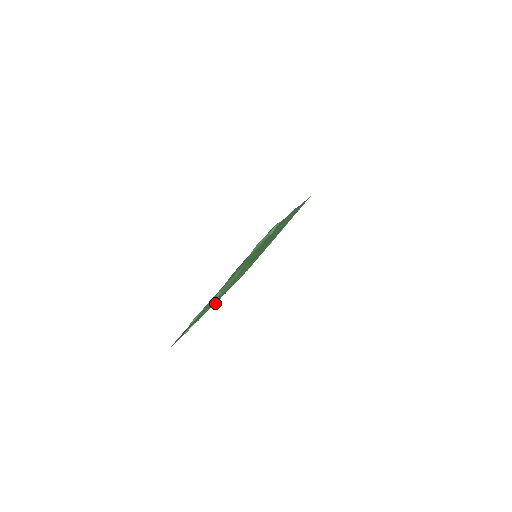
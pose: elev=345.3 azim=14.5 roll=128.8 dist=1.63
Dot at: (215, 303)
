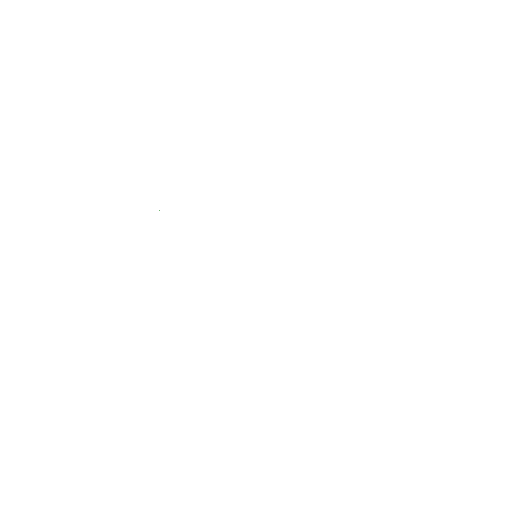
Dot at: occluded
